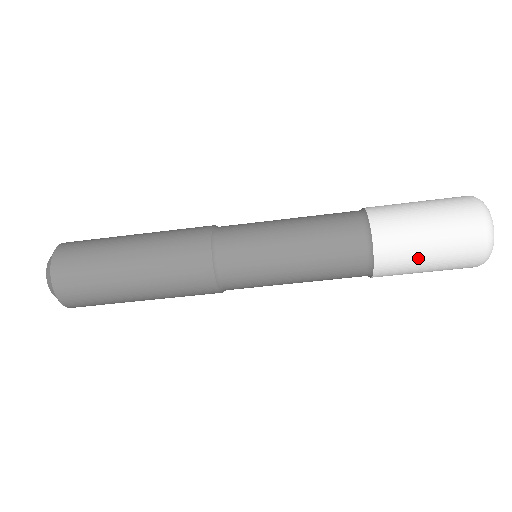
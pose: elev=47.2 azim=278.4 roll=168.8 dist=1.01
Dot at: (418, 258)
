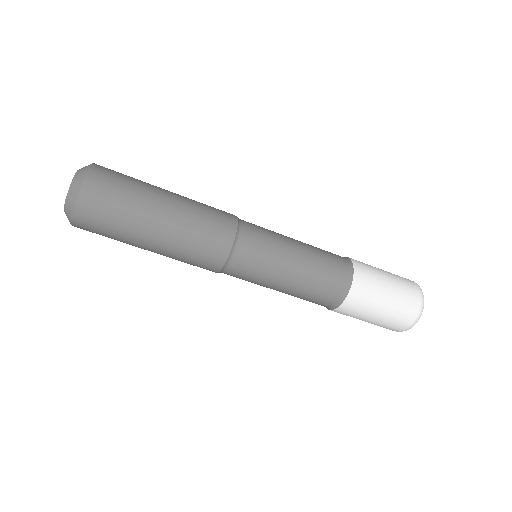
Dot at: occluded
